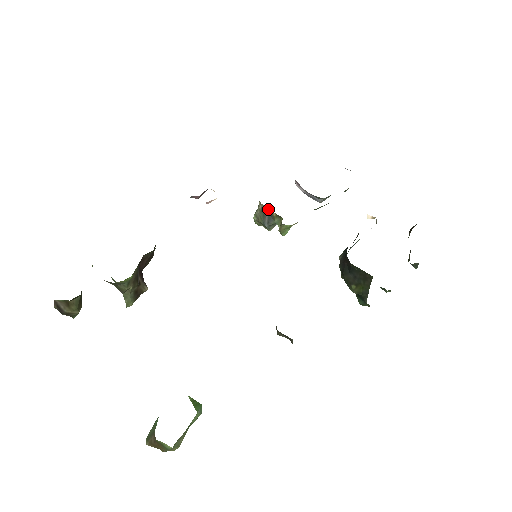
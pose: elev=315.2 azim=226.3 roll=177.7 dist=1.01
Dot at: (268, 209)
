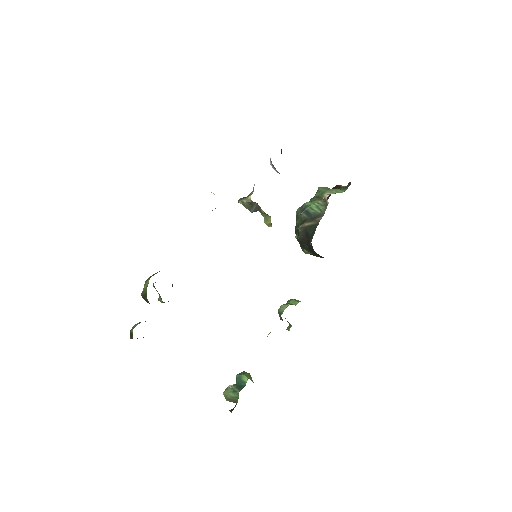
Dot at: (257, 205)
